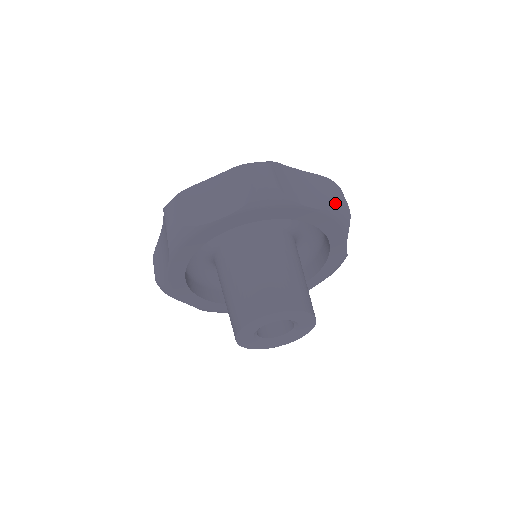
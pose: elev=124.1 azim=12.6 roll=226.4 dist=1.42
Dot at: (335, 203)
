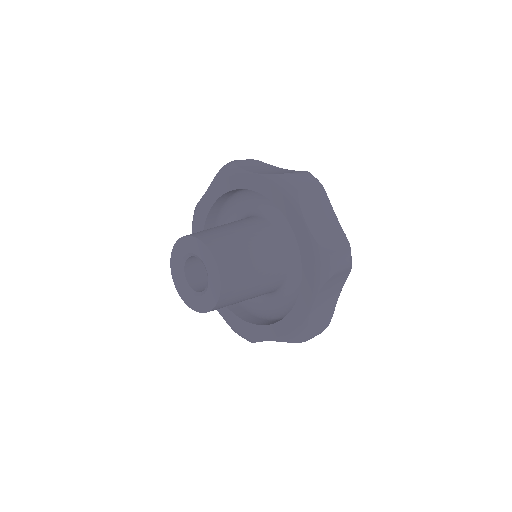
Dot at: (328, 249)
